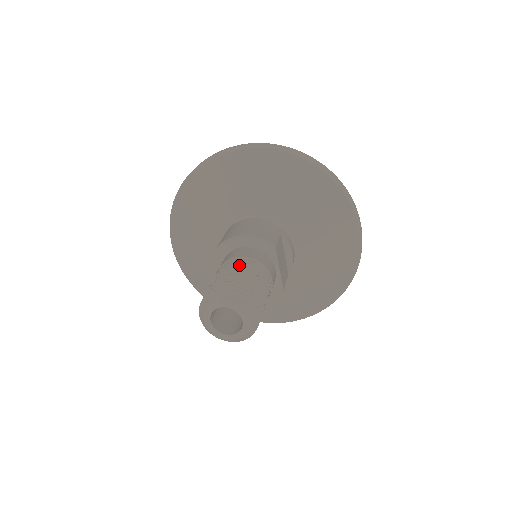
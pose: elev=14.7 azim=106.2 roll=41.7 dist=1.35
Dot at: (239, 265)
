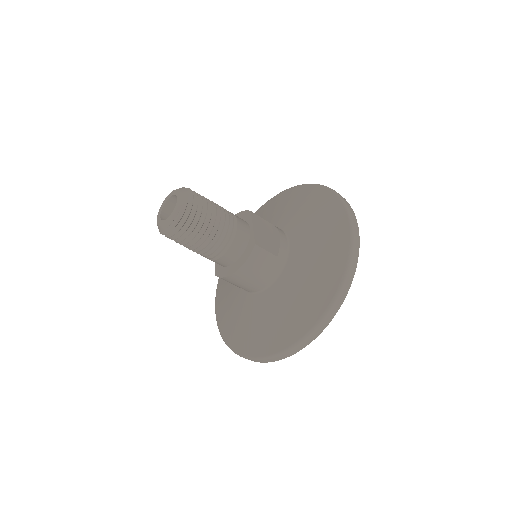
Dot at: occluded
